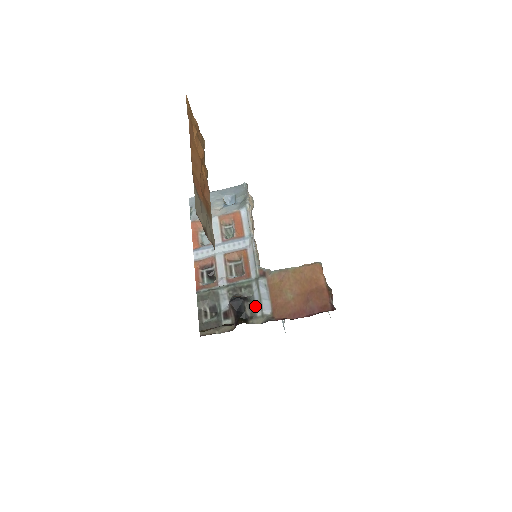
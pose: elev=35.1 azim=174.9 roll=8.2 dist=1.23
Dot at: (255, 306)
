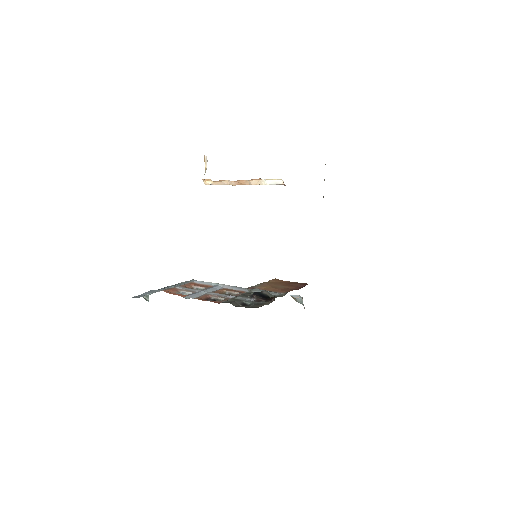
Dot at: occluded
